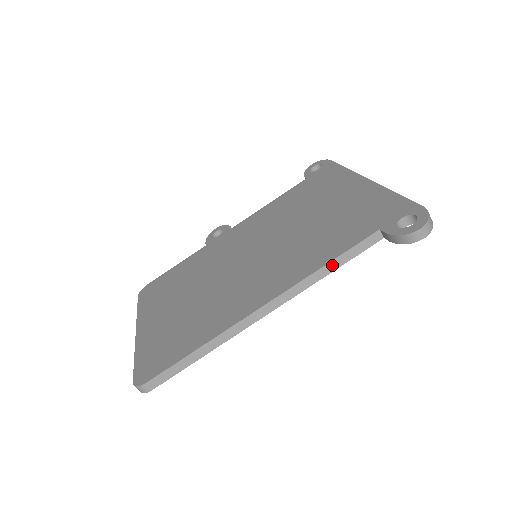
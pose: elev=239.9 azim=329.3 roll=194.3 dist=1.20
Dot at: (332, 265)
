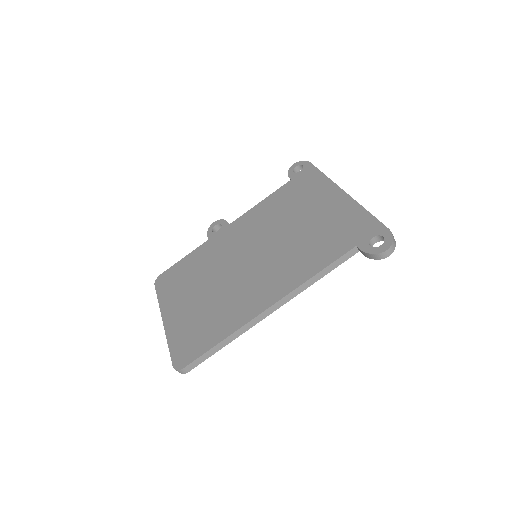
Dot at: (321, 274)
